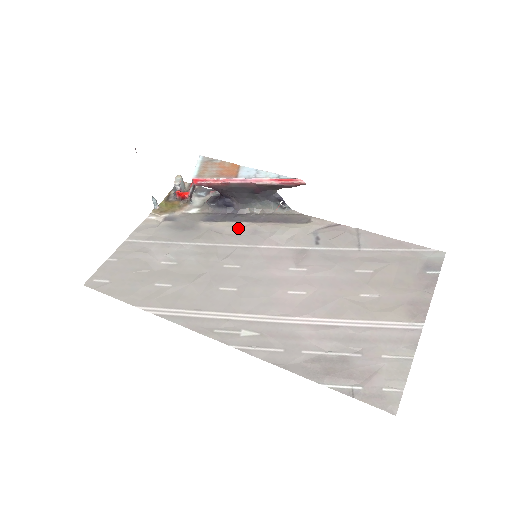
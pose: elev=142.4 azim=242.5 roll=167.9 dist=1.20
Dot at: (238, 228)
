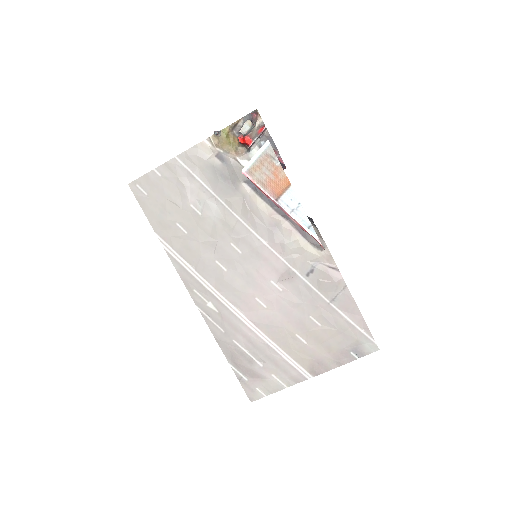
Dot at: (265, 214)
